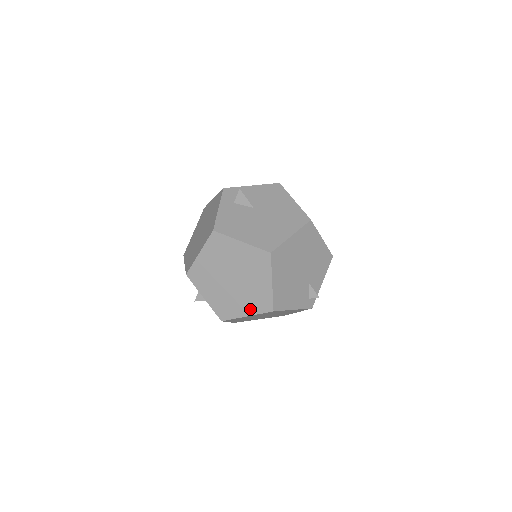
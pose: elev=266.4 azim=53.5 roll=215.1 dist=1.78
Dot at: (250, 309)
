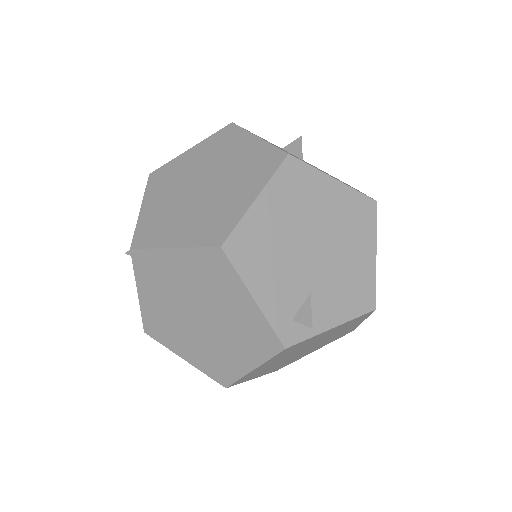
Dot at: (188, 236)
